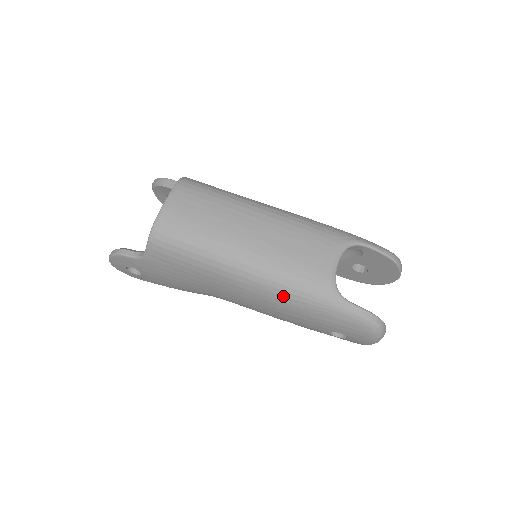
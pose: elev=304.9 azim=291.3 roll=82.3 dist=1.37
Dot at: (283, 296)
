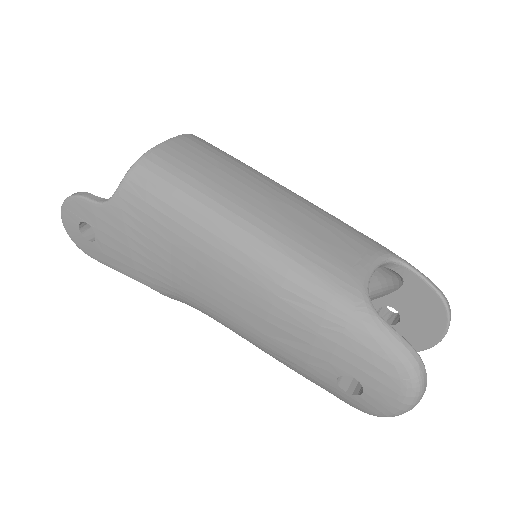
Dot at: (287, 289)
